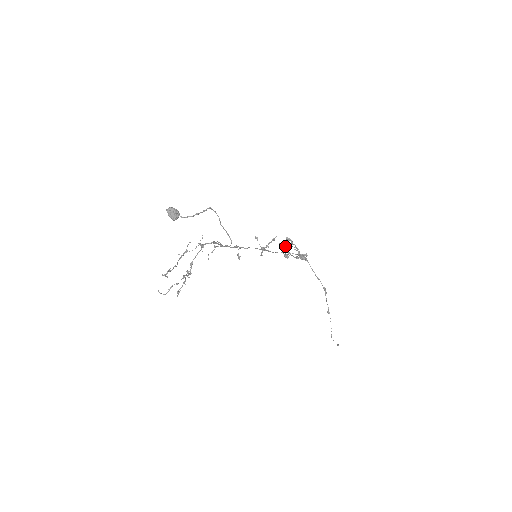
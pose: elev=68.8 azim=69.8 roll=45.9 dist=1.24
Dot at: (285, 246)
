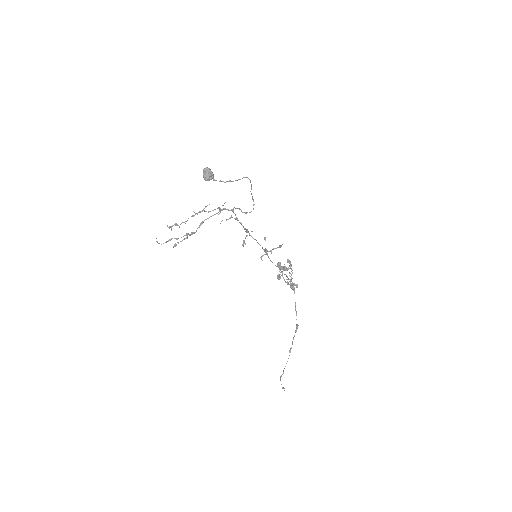
Dot at: (283, 266)
